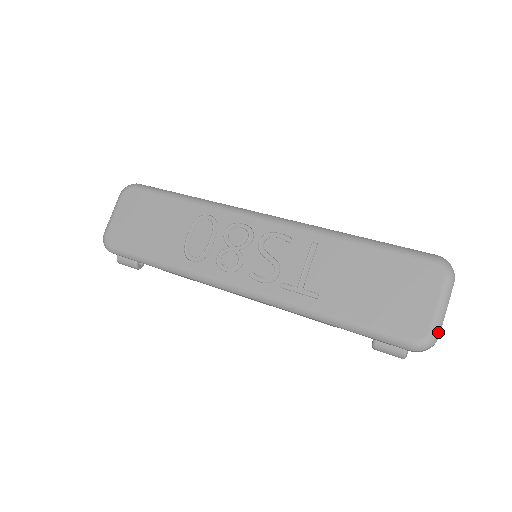
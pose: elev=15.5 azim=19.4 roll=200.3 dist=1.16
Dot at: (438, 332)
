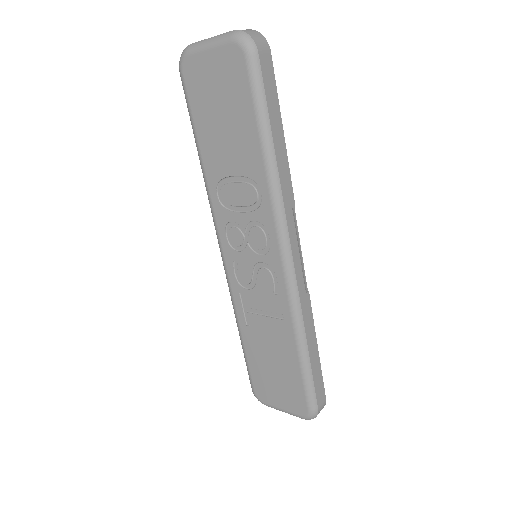
Dot at: (269, 406)
